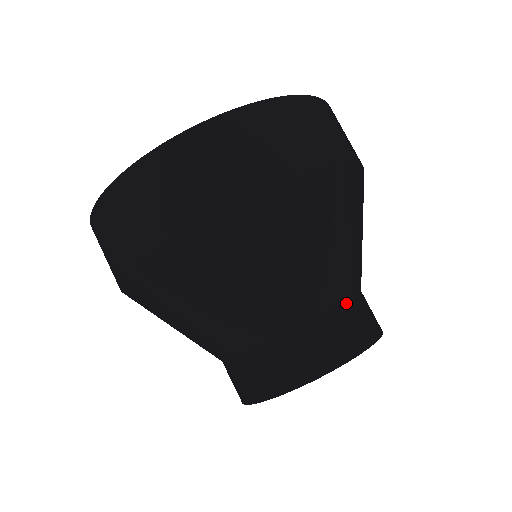
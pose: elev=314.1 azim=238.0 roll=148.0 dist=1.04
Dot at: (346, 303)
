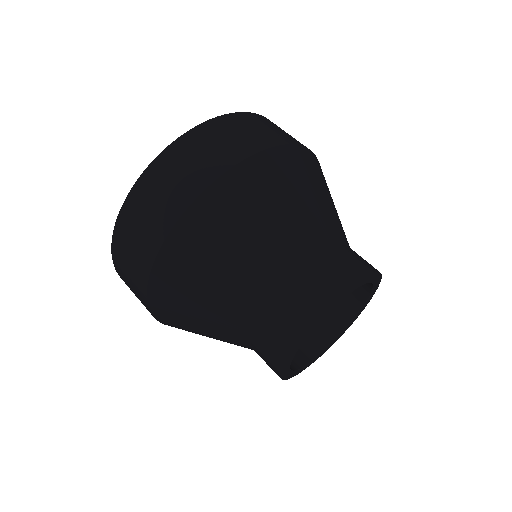
Dot at: occluded
